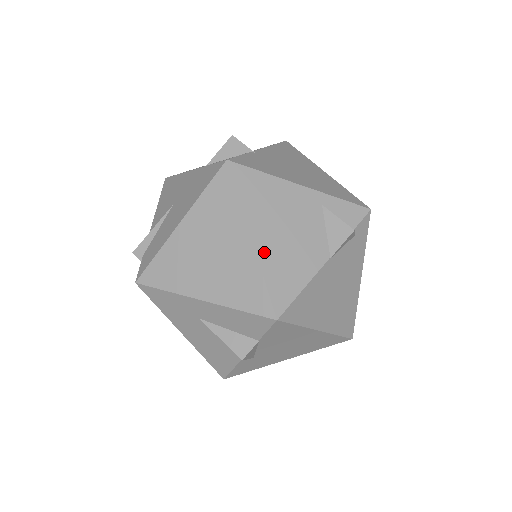
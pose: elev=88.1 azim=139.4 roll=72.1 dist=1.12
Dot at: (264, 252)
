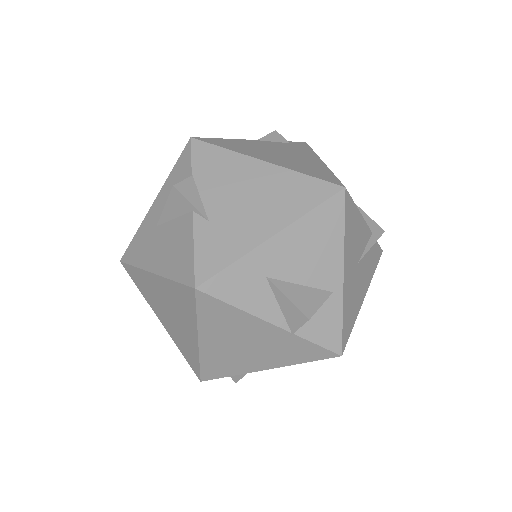
Dot at: occluded
